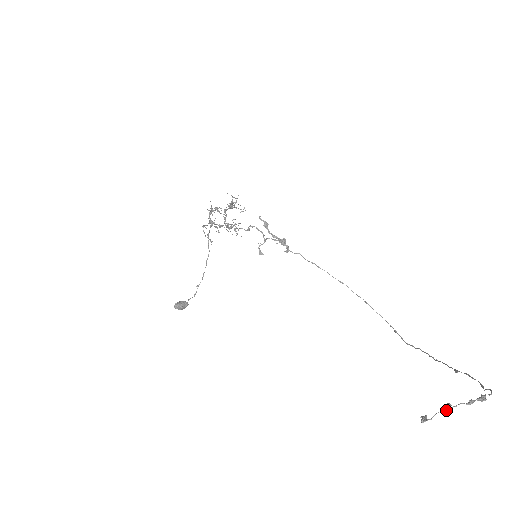
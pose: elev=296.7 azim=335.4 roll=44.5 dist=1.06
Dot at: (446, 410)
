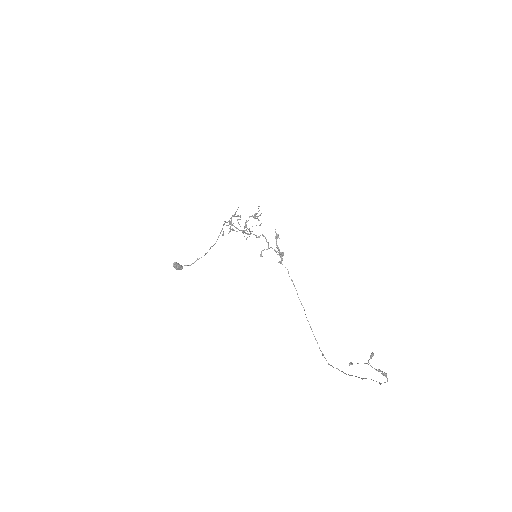
Dot at: (370, 355)
